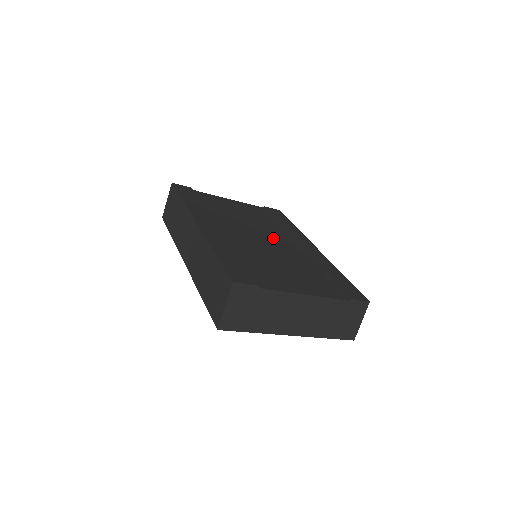
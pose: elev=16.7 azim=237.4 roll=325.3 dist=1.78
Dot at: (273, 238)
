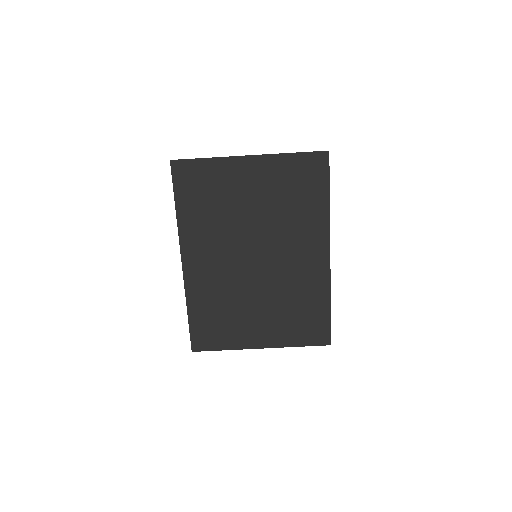
Dot at: occluded
